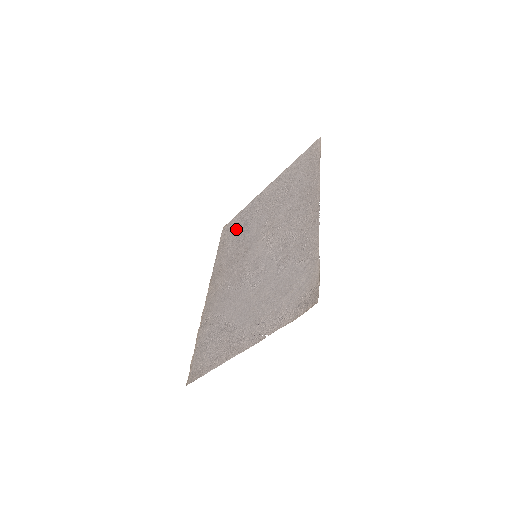
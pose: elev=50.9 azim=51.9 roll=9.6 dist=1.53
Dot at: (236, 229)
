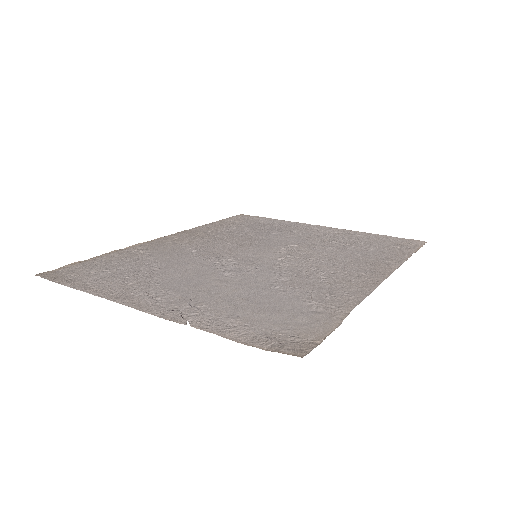
Dot at: (255, 224)
